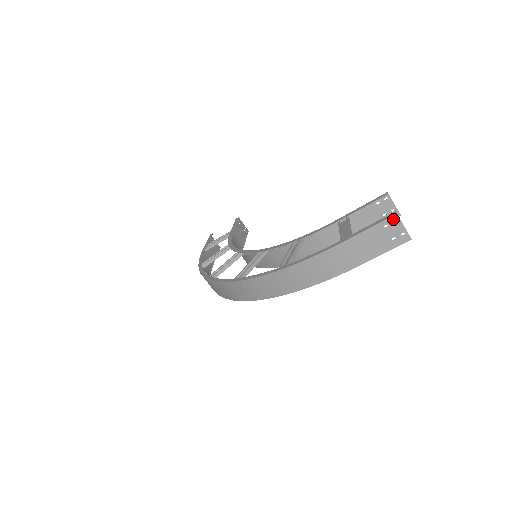
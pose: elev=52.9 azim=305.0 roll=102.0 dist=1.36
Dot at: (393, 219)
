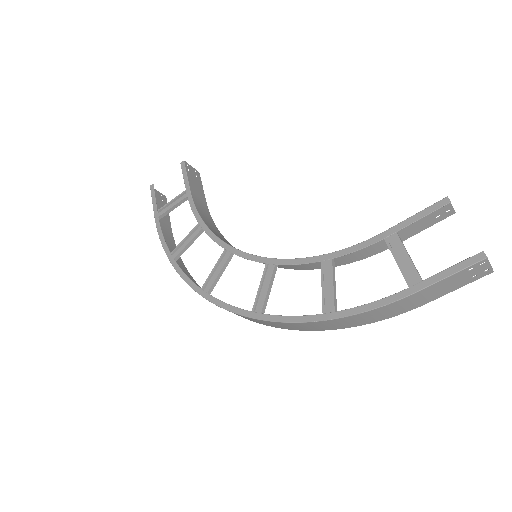
Dot at: (481, 263)
